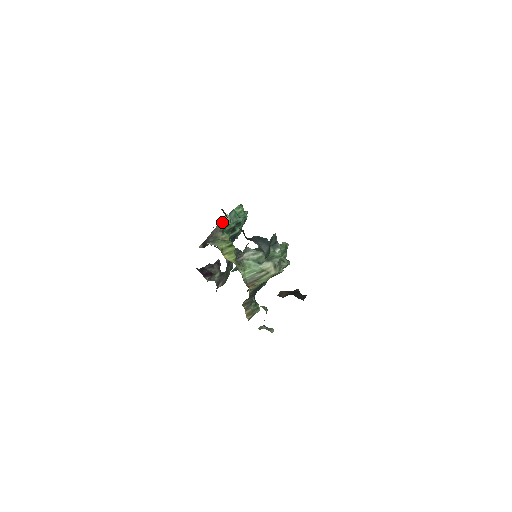
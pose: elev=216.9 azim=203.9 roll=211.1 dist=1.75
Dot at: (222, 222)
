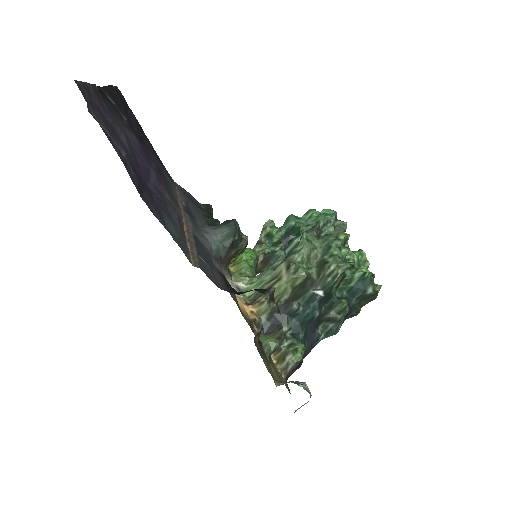
Dot at: (261, 232)
